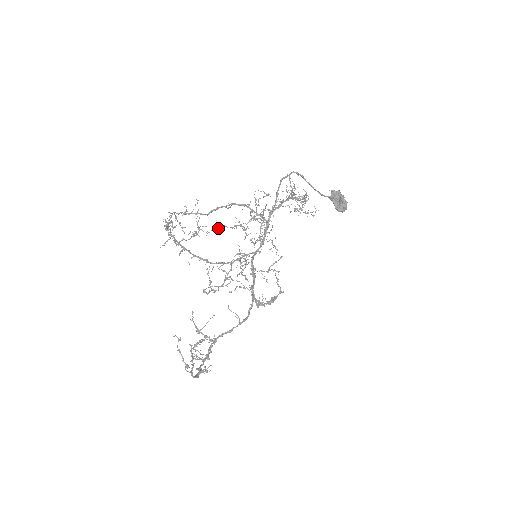
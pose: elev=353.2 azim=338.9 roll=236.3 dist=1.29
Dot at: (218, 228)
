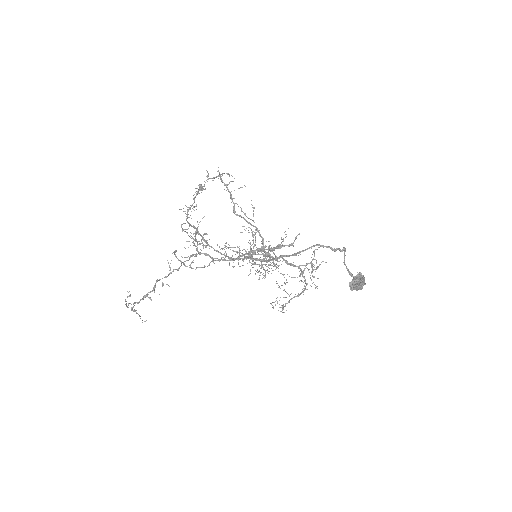
Dot at: occluded
